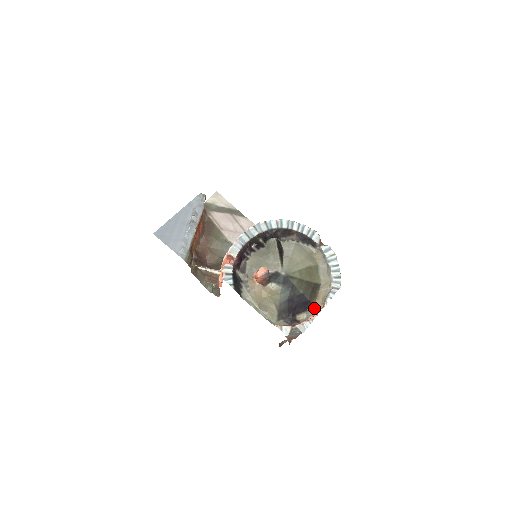
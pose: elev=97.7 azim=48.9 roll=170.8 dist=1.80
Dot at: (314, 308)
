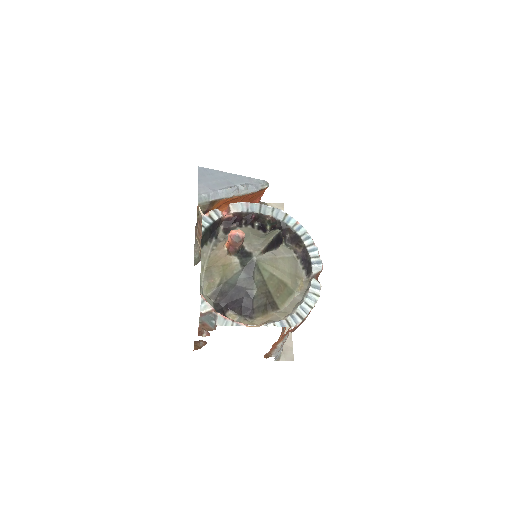
Dot at: (251, 321)
